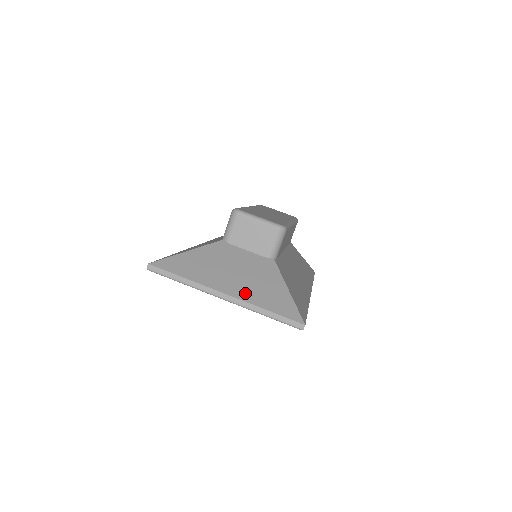
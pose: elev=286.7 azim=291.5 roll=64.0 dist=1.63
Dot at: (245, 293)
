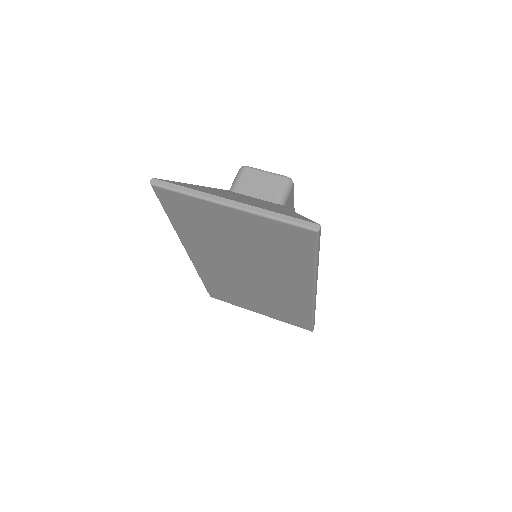
Dot at: (253, 204)
